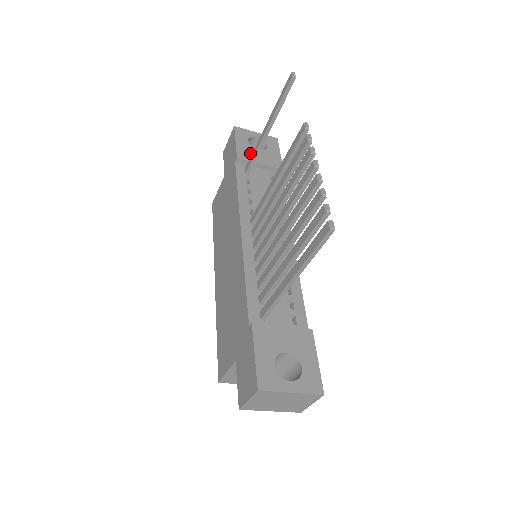
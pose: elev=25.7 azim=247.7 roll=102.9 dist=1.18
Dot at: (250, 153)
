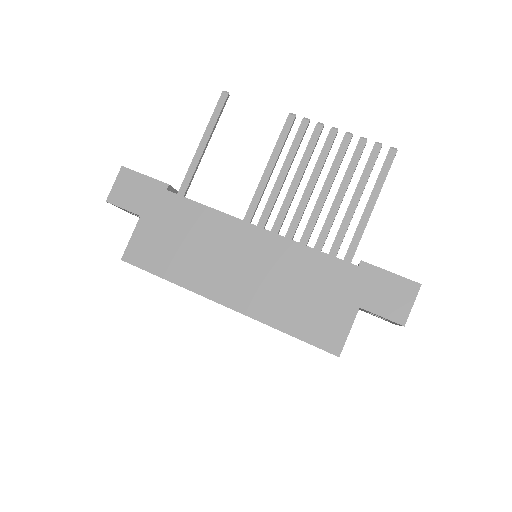
Dot at: occluded
